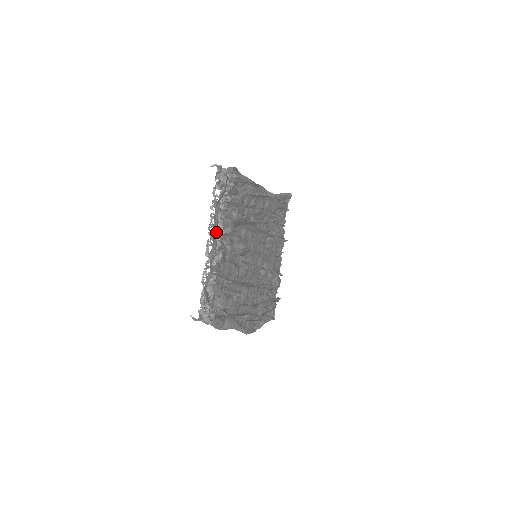
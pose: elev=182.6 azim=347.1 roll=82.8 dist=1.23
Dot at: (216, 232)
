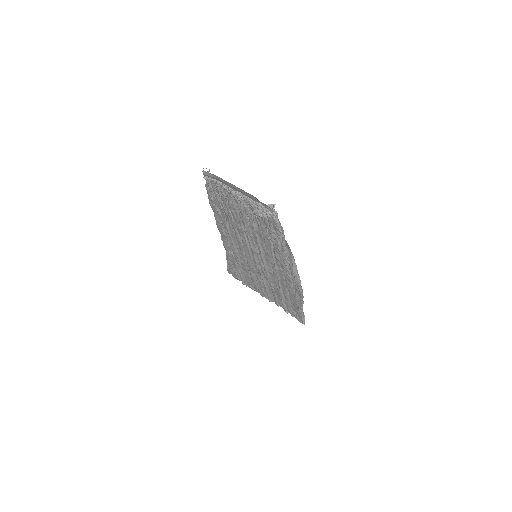
Dot at: (234, 190)
